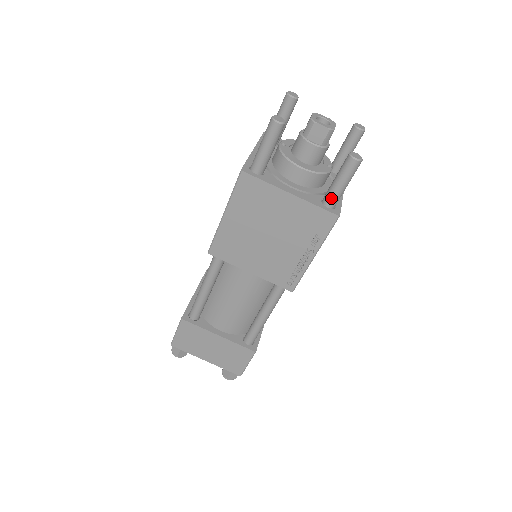
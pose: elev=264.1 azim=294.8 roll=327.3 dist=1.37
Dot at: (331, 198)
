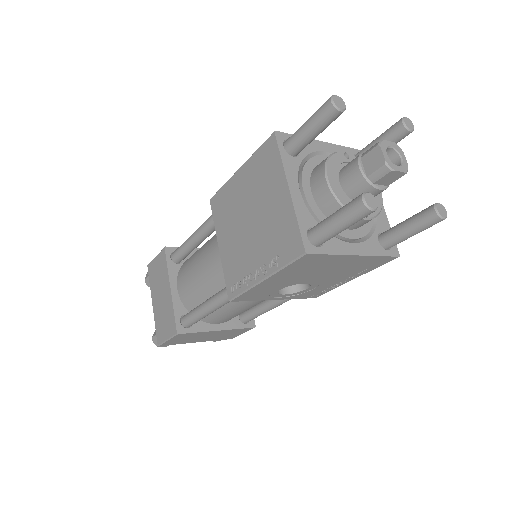
Dot at: (317, 228)
